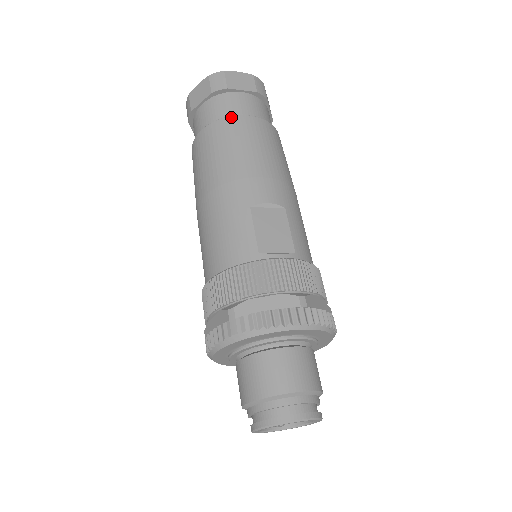
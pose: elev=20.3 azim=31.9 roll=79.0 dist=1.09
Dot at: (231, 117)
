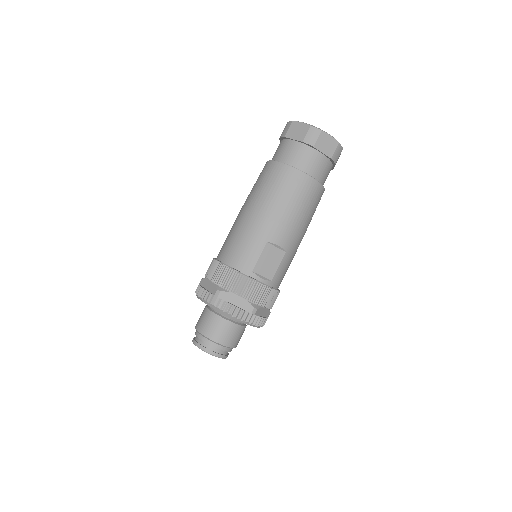
Dot at: (300, 172)
